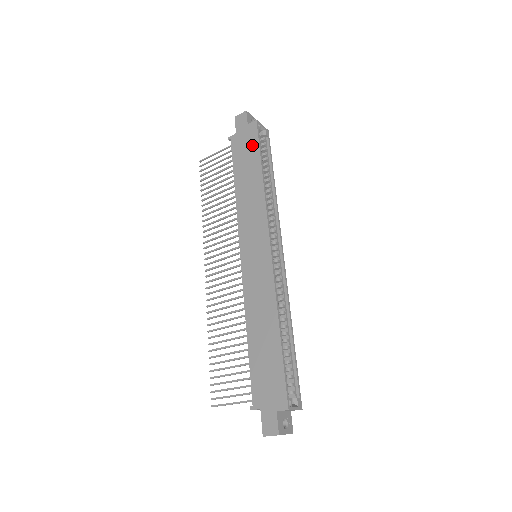
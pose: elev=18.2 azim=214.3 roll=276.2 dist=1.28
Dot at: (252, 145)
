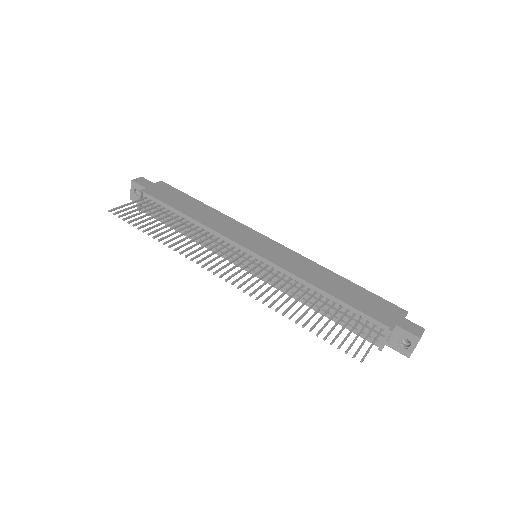
Dot at: (176, 193)
